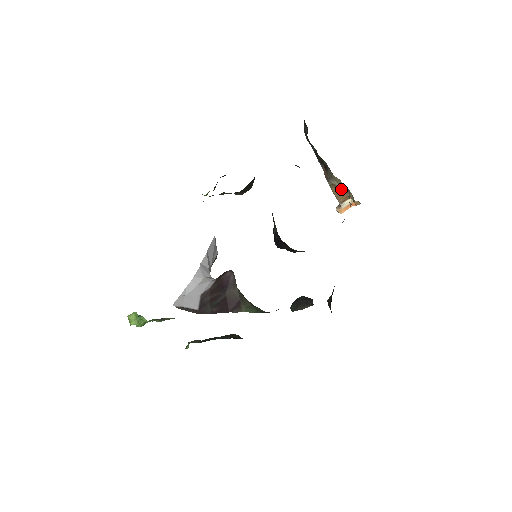
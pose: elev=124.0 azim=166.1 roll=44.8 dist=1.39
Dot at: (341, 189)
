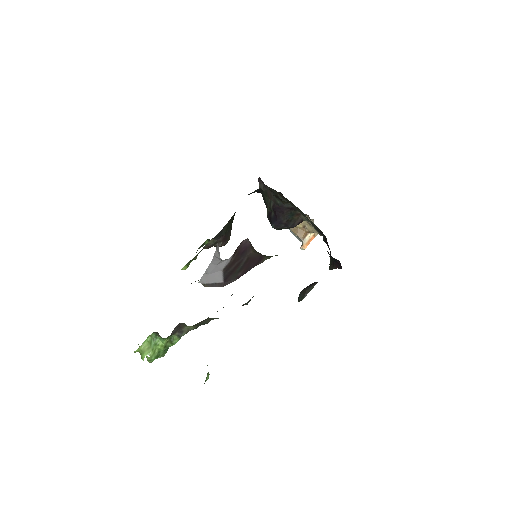
Dot at: (299, 227)
